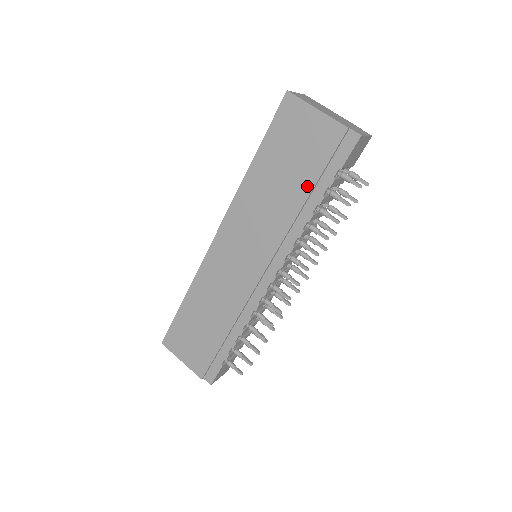
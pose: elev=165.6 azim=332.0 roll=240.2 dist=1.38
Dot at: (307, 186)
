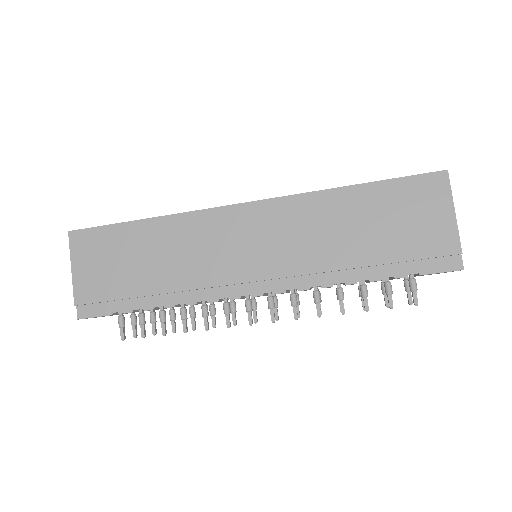
Dot at: (379, 257)
